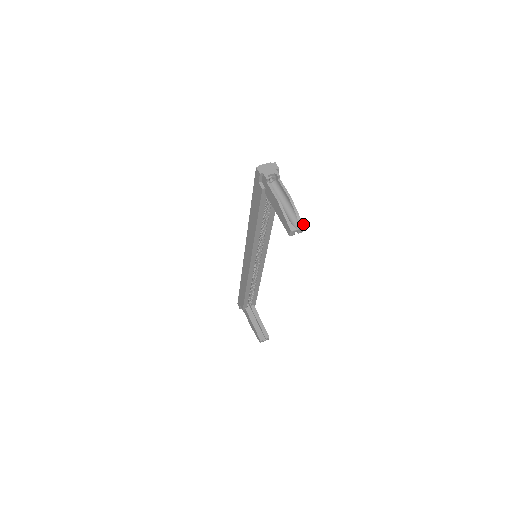
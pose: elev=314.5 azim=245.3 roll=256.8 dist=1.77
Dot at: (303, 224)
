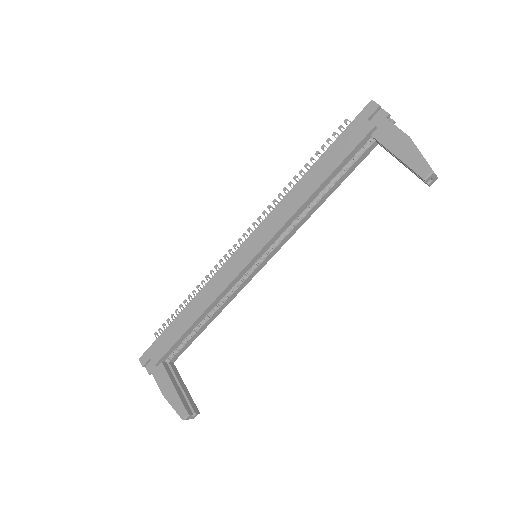
Dot at: (436, 175)
